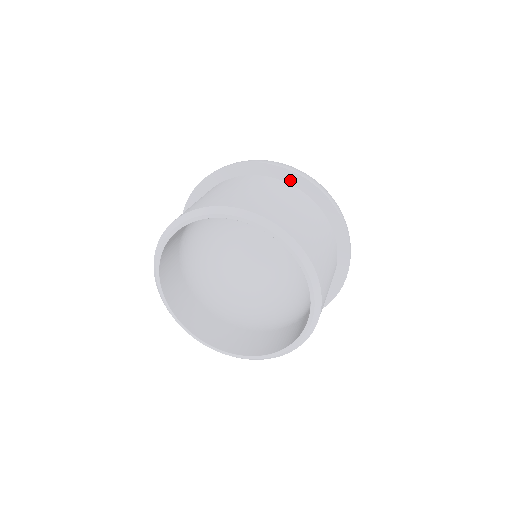
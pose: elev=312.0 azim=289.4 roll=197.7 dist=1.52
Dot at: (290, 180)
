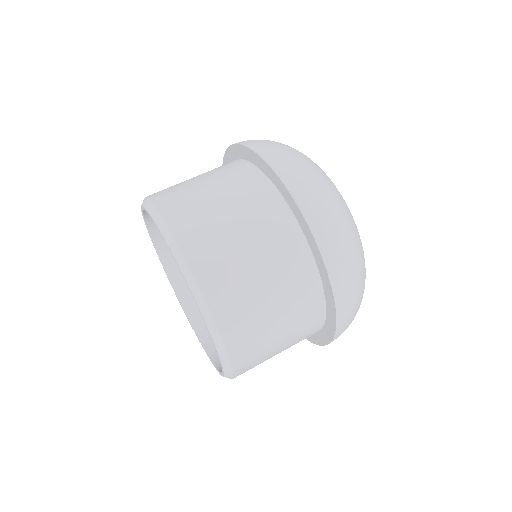
Dot at: (320, 269)
